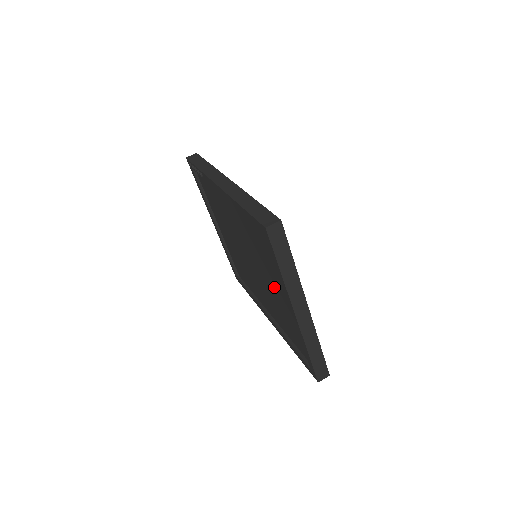
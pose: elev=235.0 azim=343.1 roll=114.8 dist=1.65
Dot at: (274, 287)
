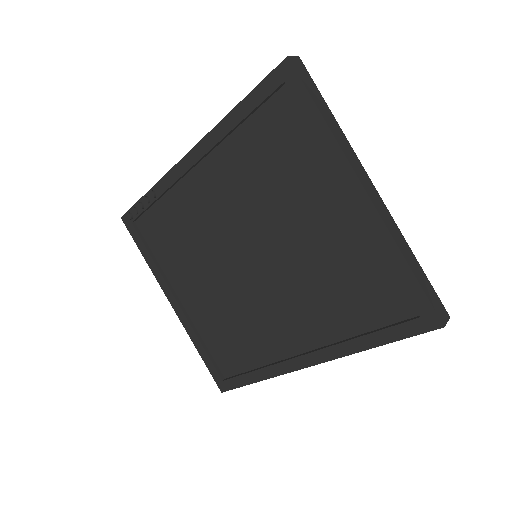
Dot at: (308, 226)
